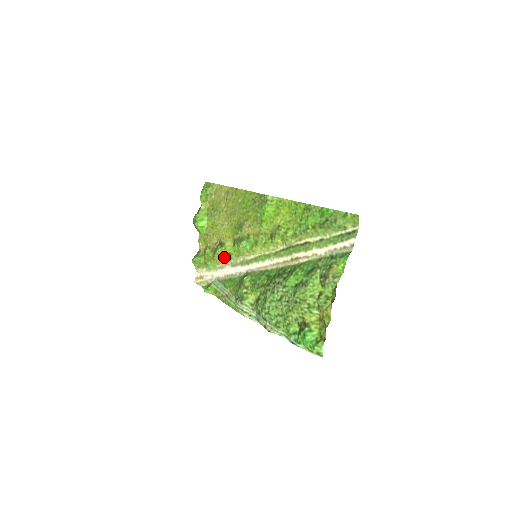
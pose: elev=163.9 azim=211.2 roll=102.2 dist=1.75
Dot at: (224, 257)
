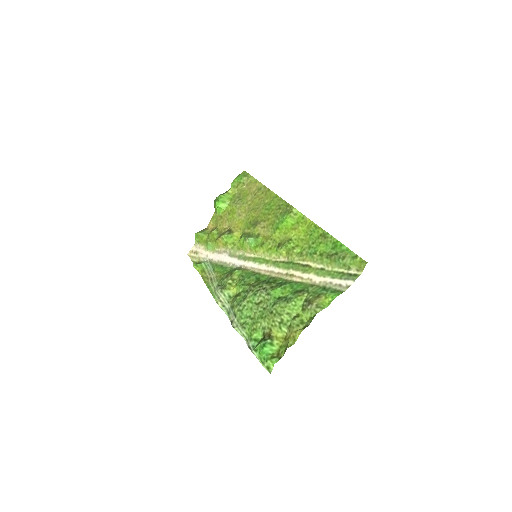
Dot at: (226, 244)
